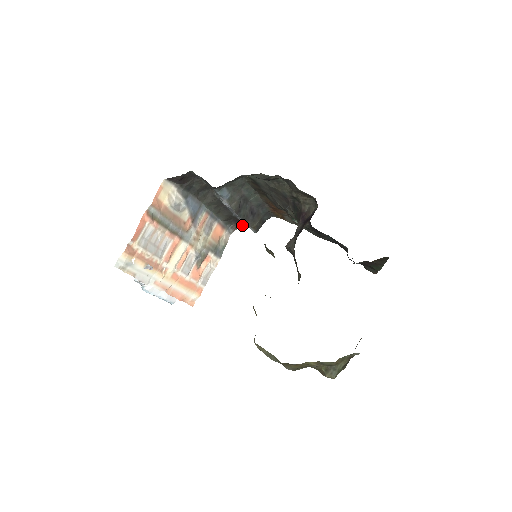
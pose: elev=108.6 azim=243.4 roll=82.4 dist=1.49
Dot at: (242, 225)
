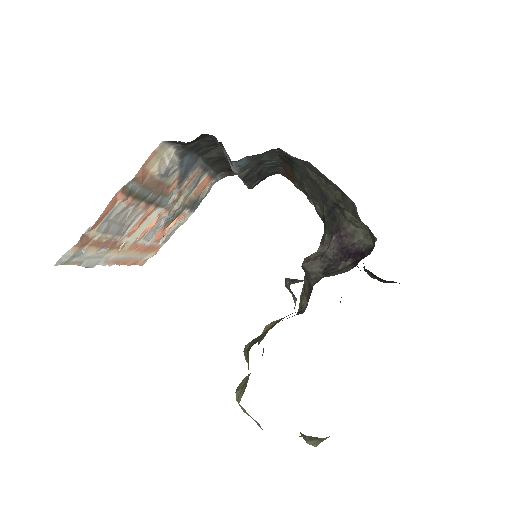
Dot at: (235, 174)
